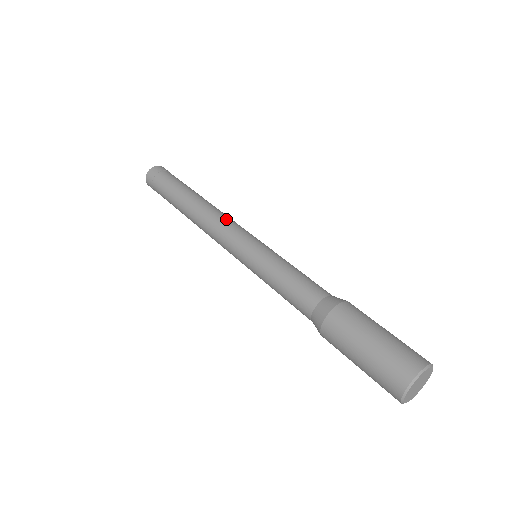
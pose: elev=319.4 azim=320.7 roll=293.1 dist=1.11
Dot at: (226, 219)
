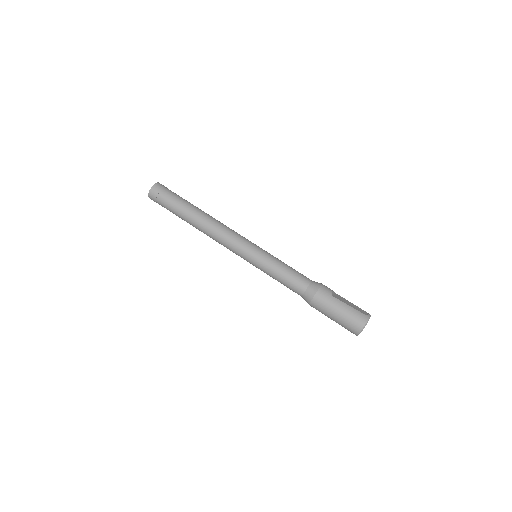
Dot at: (223, 241)
